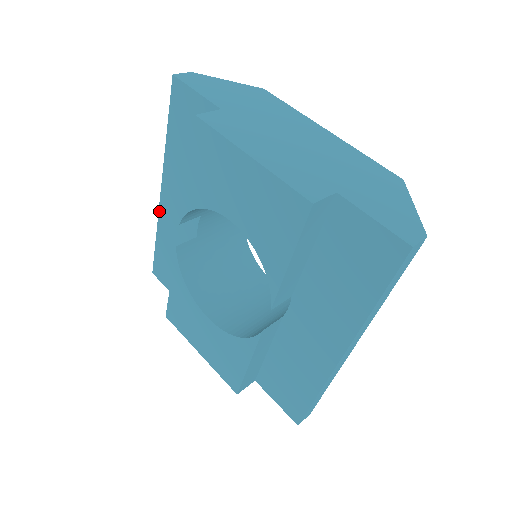
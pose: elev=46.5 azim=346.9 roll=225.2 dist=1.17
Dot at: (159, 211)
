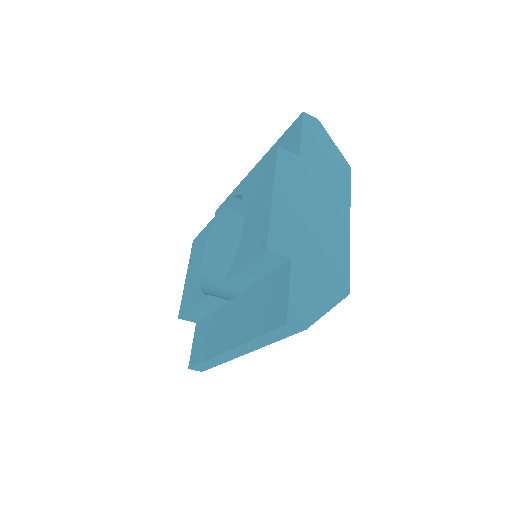
Dot at: (243, 179)
